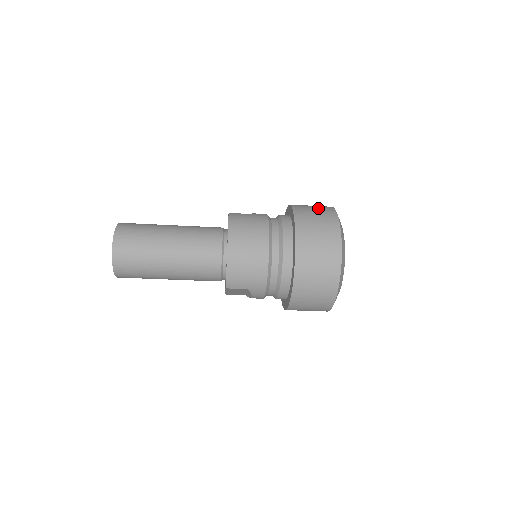
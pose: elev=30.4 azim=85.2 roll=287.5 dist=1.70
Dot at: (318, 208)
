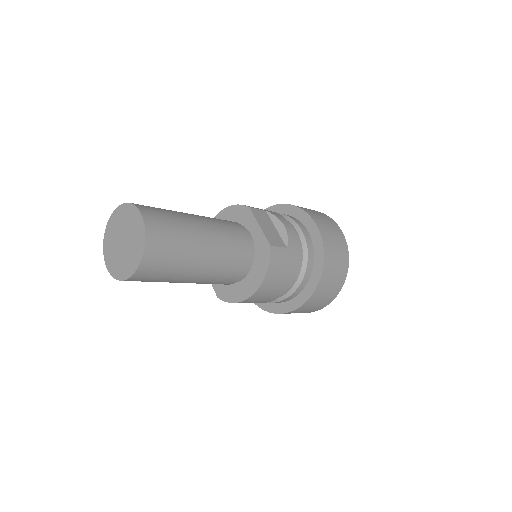
Dot at: (340, 260)
